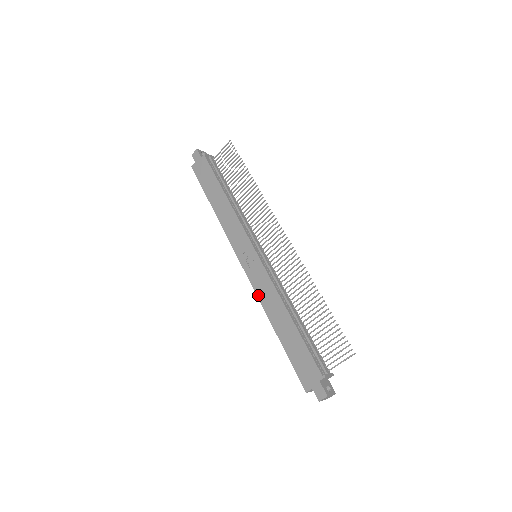
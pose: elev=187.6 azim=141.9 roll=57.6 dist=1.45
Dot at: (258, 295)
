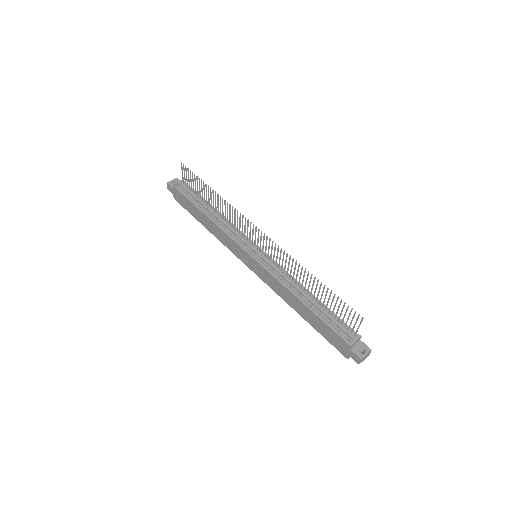
Dot at: (274, 291)
